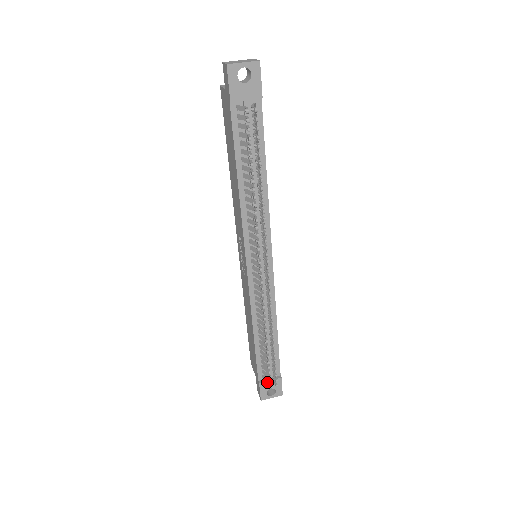
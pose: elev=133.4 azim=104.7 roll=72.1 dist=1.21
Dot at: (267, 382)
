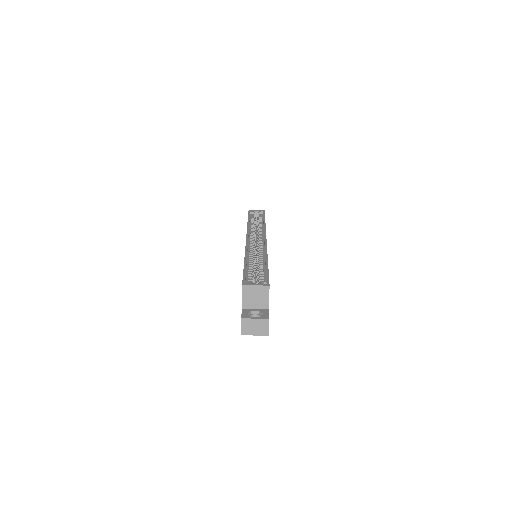
Dot at: occluded
